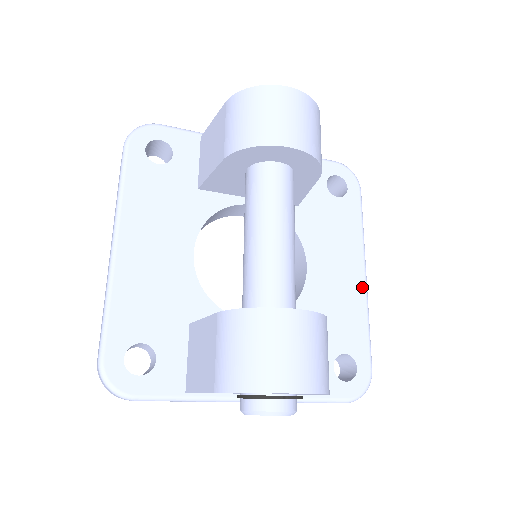
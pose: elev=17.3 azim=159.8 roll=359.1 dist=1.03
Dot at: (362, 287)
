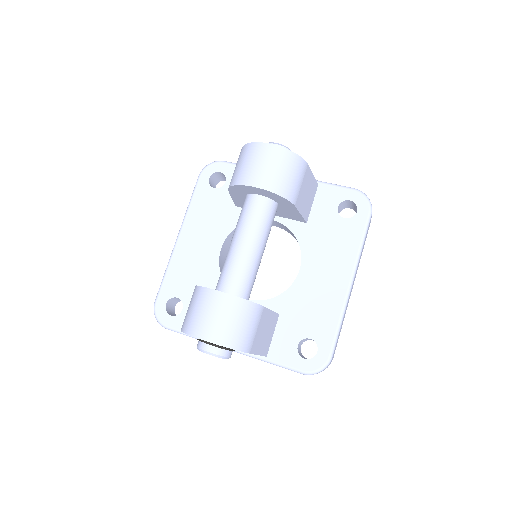
Dot at: (343, 293)
